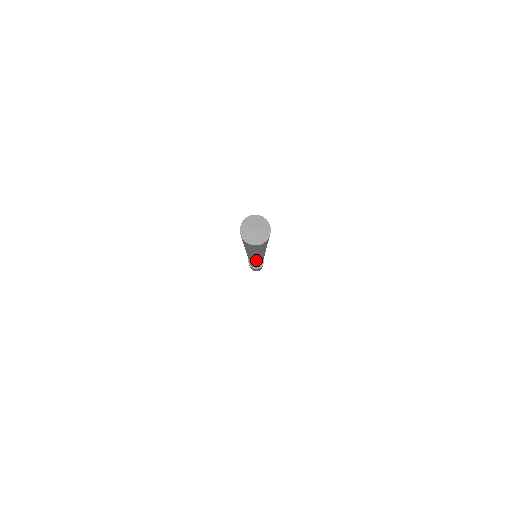
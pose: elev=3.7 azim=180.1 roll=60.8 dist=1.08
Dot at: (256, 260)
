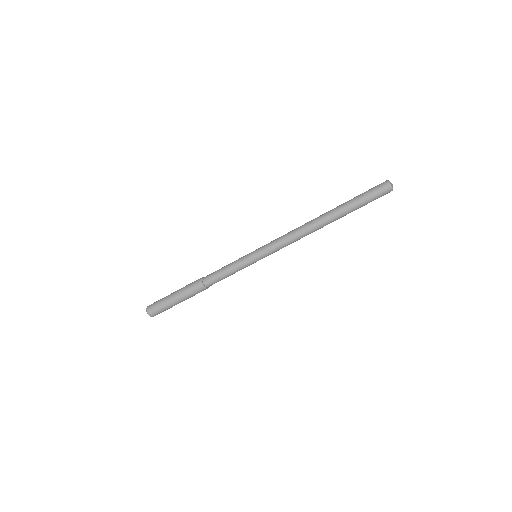
Dot at: (294, 233)
